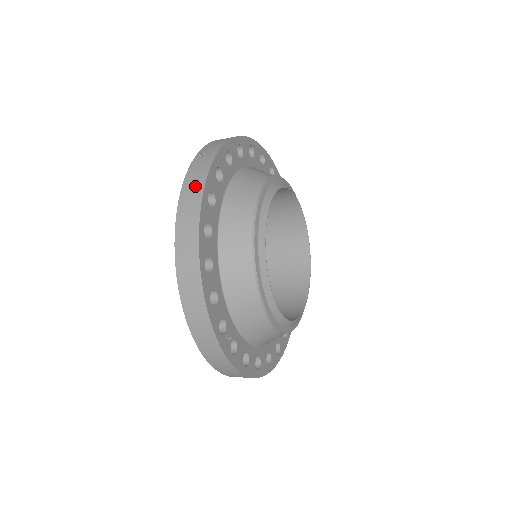
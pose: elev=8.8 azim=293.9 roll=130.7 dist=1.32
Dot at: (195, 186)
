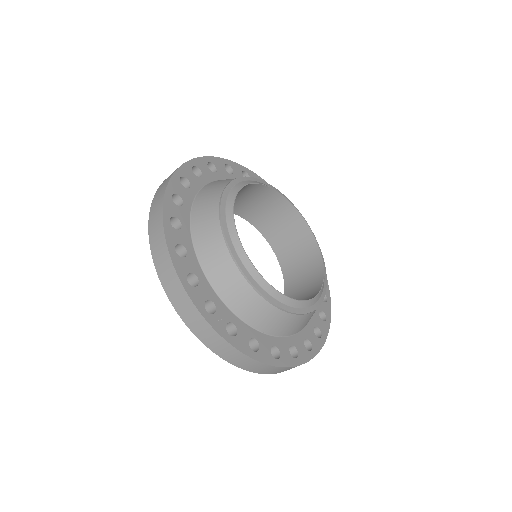
Dot at: (160, 193)
